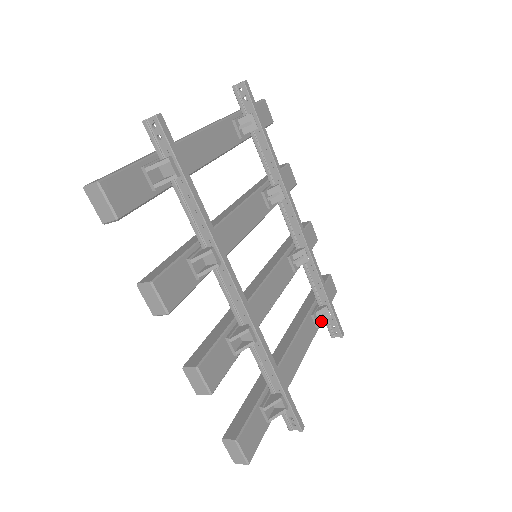
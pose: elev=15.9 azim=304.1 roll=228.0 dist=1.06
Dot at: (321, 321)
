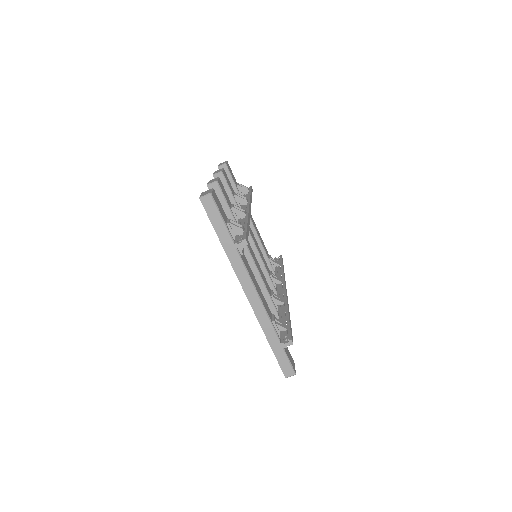
Dot at: (278, 324)
